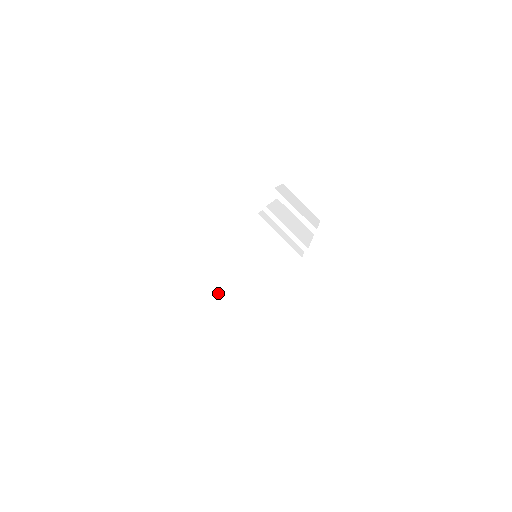
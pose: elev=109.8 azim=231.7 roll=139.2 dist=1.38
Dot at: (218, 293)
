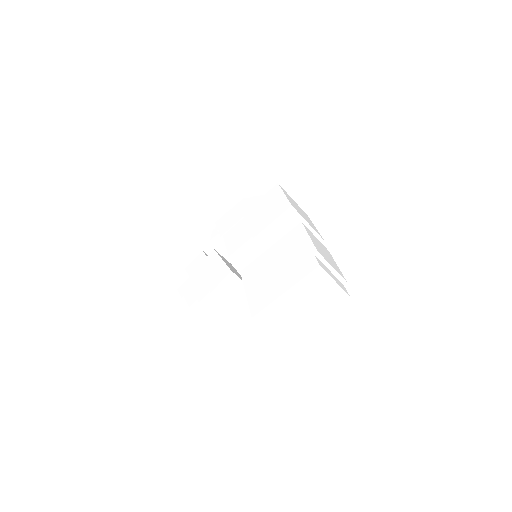
Dot at: (271, 328)
